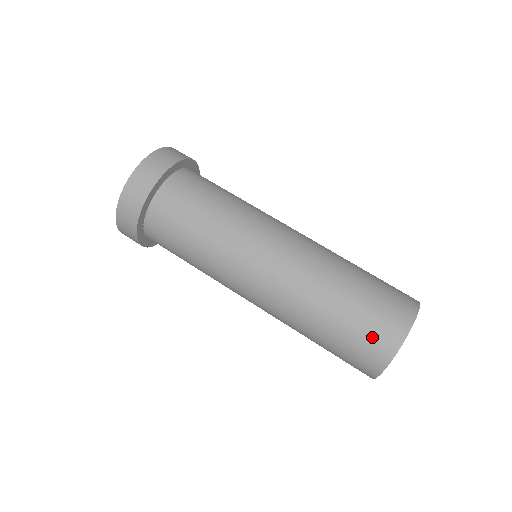
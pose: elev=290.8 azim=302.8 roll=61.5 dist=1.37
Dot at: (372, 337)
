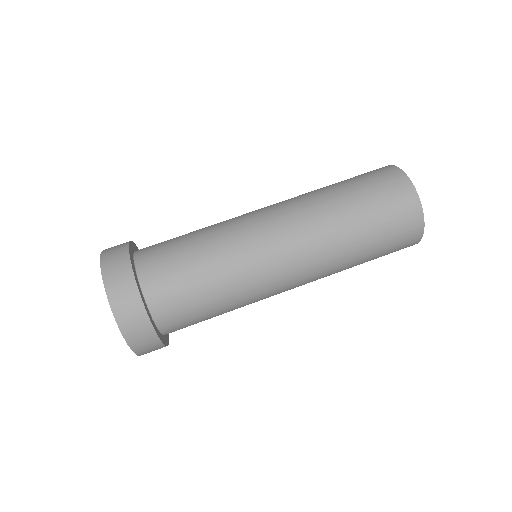
Dot at: (392, 199)
